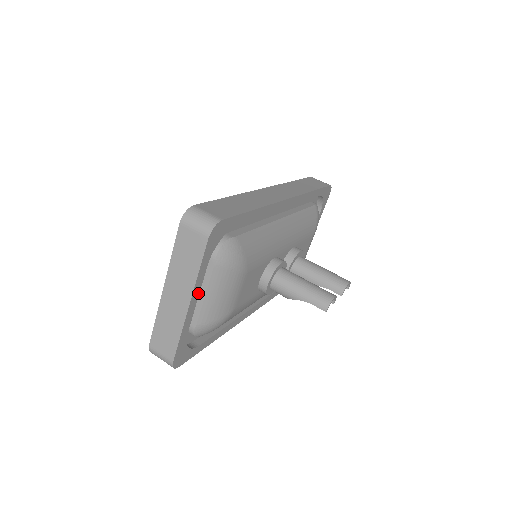
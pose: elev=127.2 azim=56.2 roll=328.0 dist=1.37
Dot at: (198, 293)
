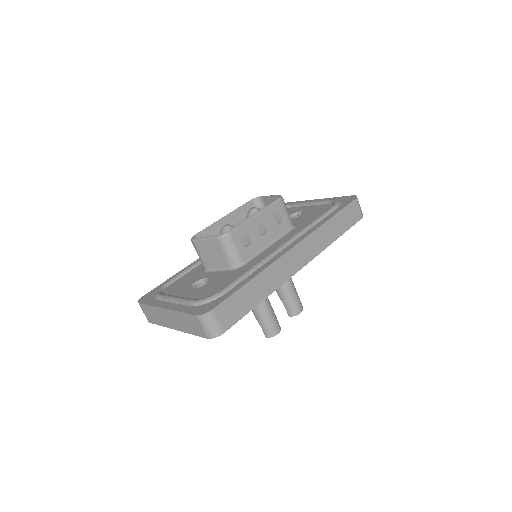
Dot at: occluded
